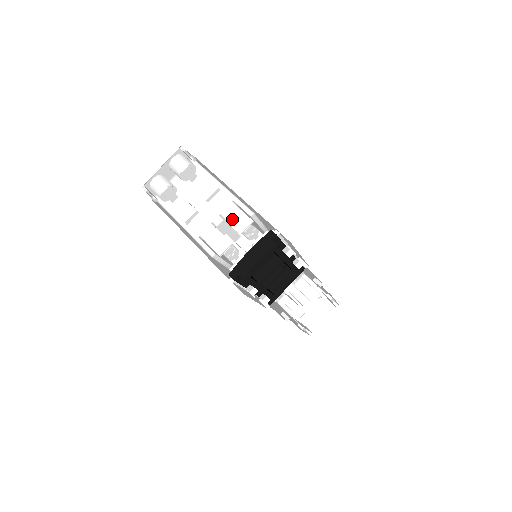
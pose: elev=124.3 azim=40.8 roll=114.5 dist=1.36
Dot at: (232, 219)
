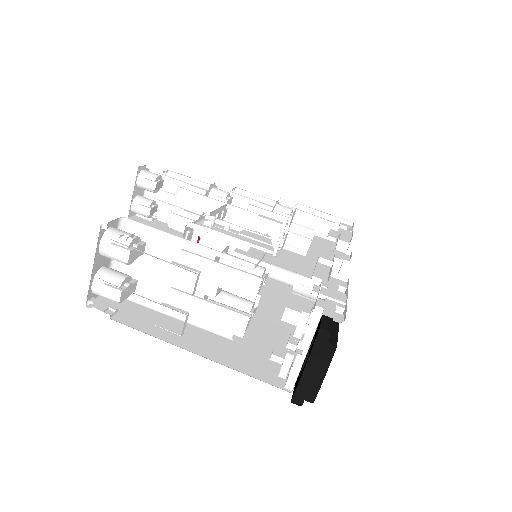
Dot at: (231, 286)
